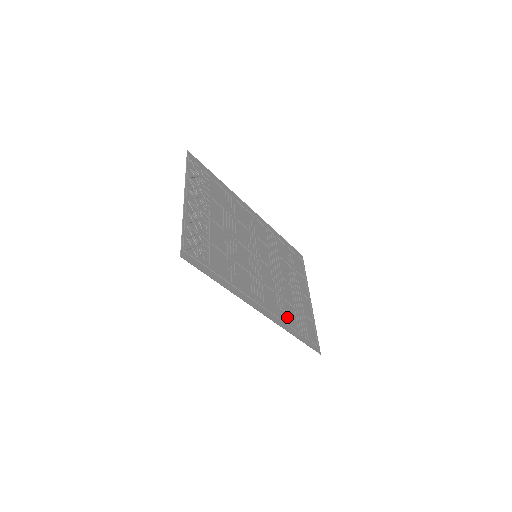
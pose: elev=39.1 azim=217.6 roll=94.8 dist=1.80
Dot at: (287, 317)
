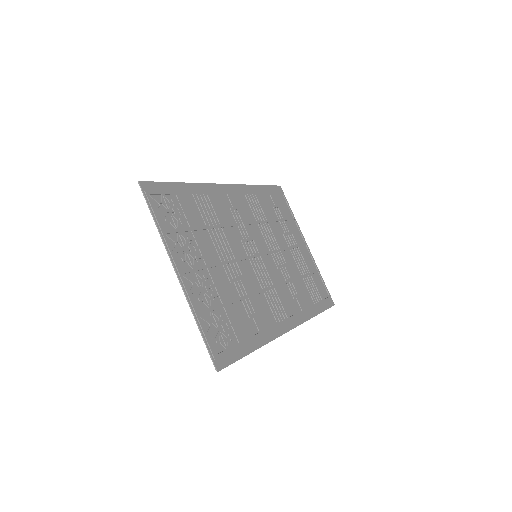
Dot at: (303, 301)
